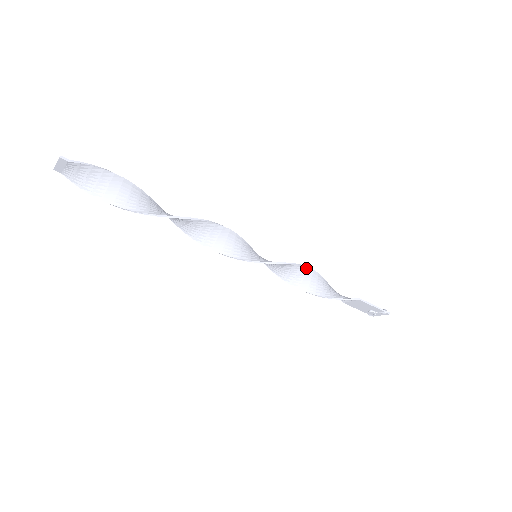
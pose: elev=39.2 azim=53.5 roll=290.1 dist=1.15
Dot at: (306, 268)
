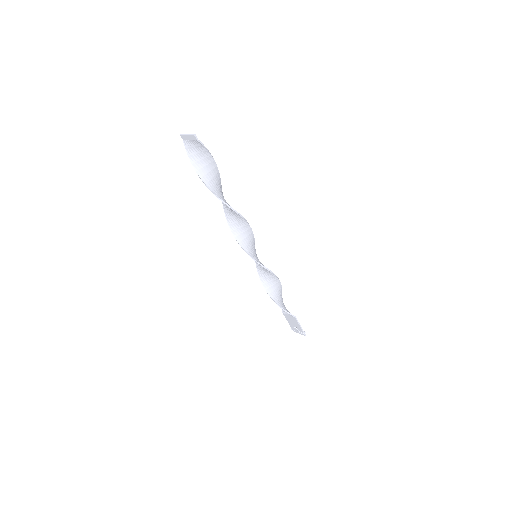
Dot at: (278, 280)
